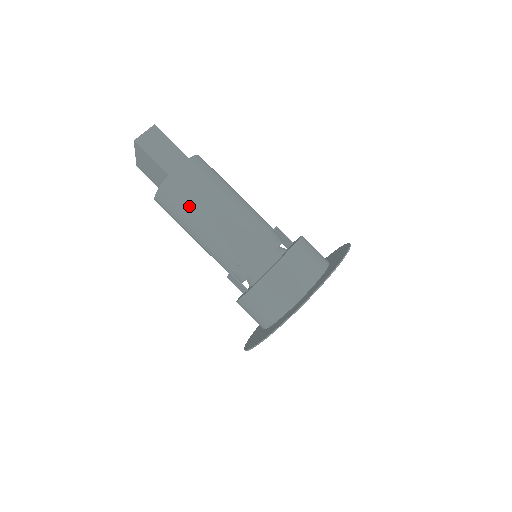
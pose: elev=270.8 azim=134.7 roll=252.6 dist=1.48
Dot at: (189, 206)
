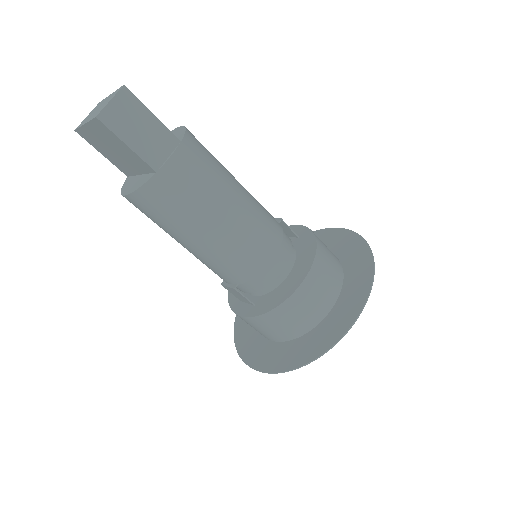
Dot at: (186, 214)
